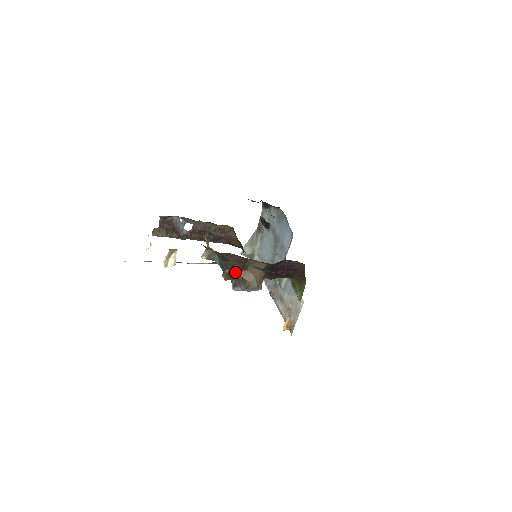
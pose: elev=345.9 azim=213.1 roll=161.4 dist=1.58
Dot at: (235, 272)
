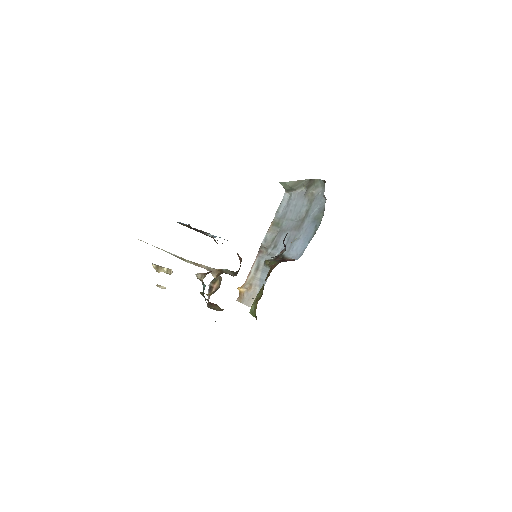
Dot at: occluded
